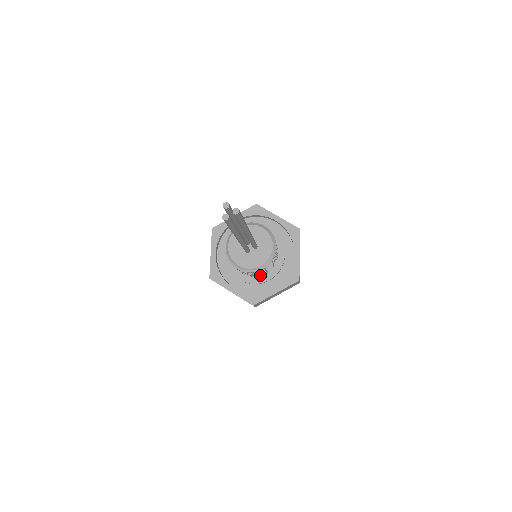
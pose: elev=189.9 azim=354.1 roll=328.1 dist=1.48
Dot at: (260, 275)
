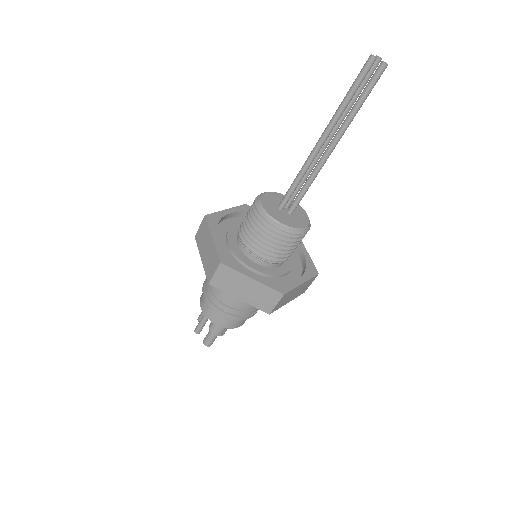
Dot at: (255, 253)
